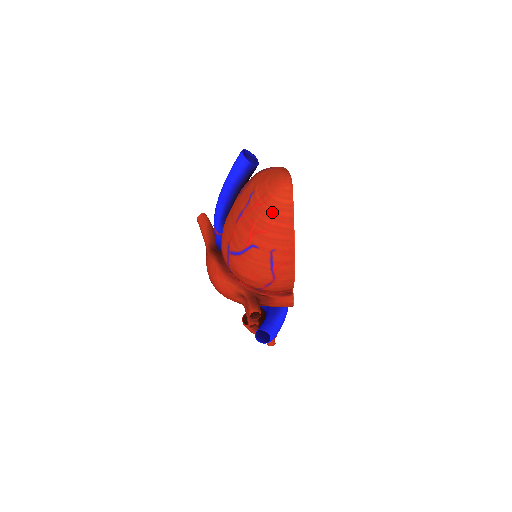
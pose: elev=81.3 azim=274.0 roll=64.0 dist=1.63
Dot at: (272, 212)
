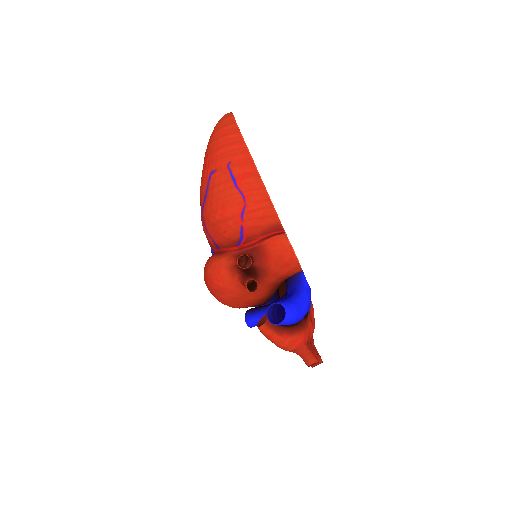
Dot at: (217, 132)
